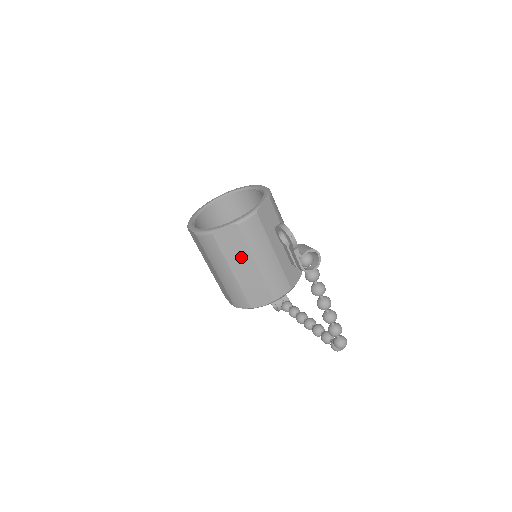
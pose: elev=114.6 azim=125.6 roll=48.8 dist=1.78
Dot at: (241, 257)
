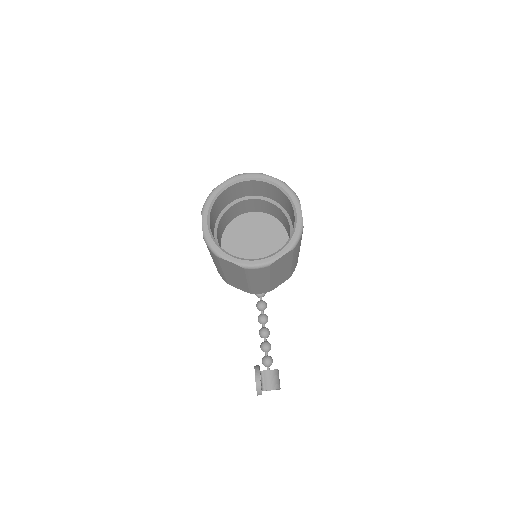
Dot at: (236, 274)
